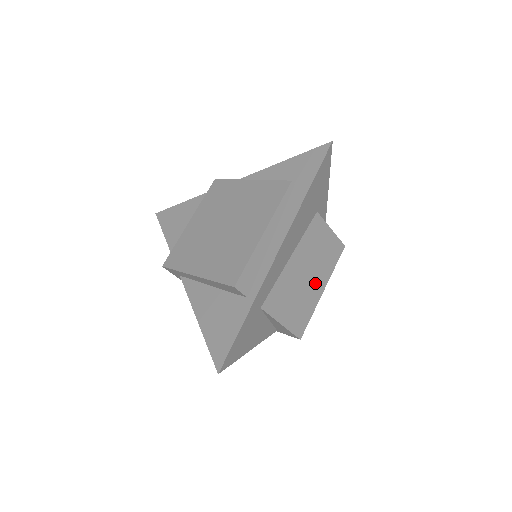
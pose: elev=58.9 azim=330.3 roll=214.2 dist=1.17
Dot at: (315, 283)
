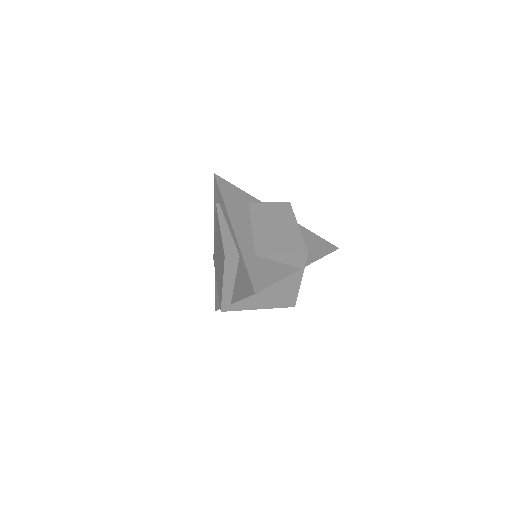
Dot at: (286, 227)
